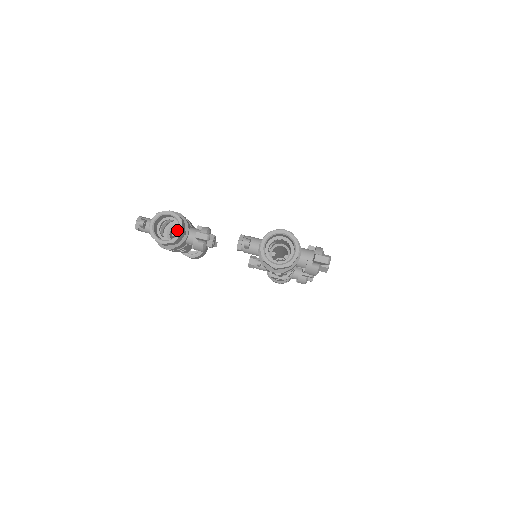
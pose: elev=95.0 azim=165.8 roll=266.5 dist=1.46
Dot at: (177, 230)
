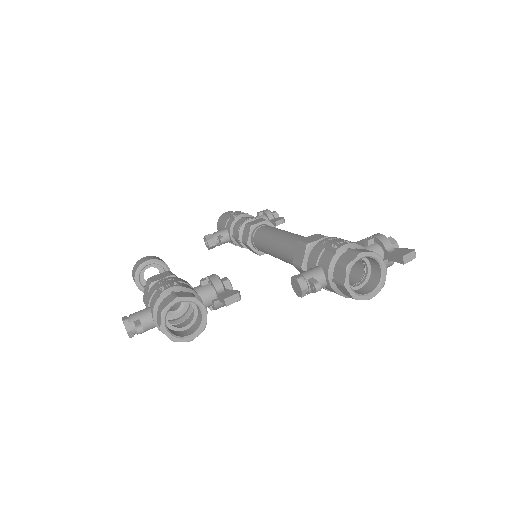
Dot at: occluded
